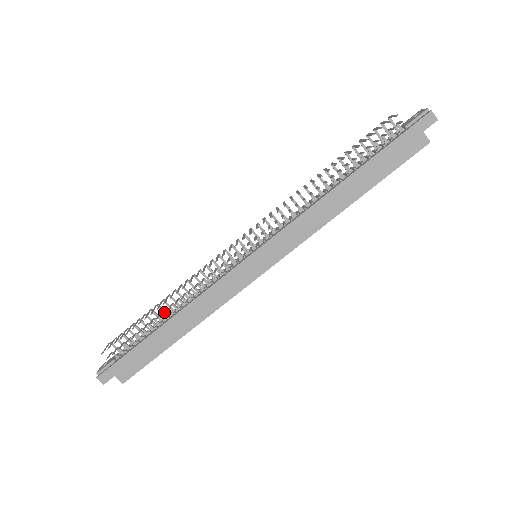
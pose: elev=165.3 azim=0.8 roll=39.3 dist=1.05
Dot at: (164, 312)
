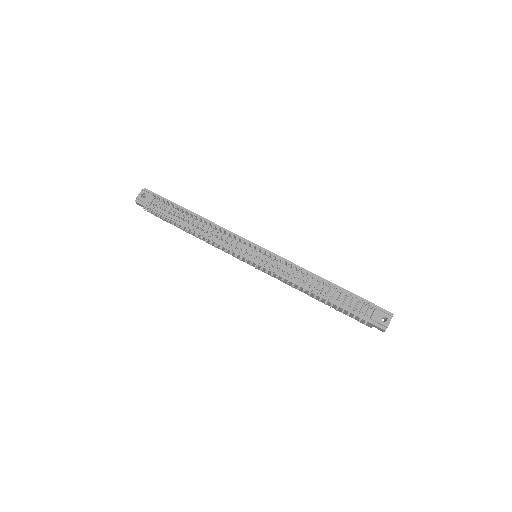
Dot at: occluded
